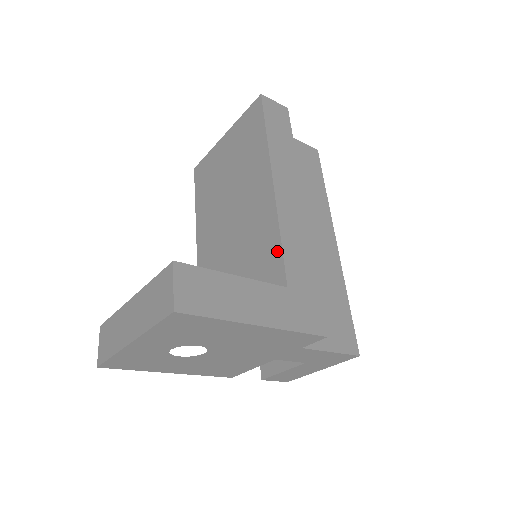
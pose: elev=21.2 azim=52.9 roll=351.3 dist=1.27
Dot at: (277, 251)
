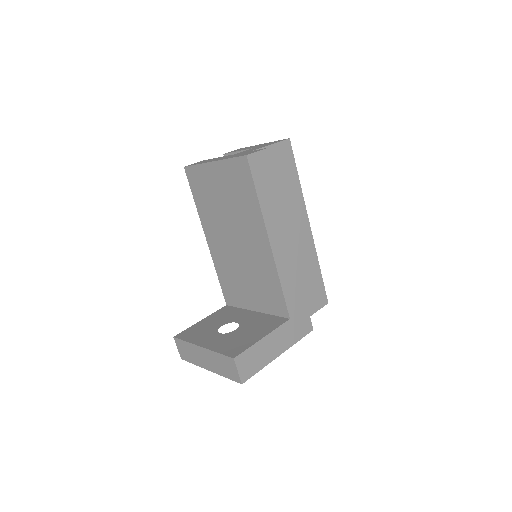
Dot at: (280, 294)
